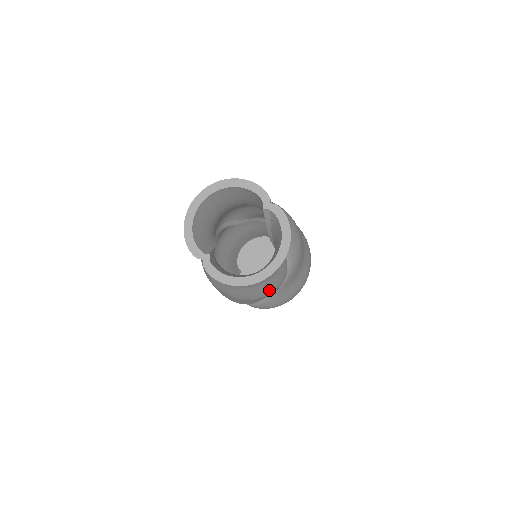
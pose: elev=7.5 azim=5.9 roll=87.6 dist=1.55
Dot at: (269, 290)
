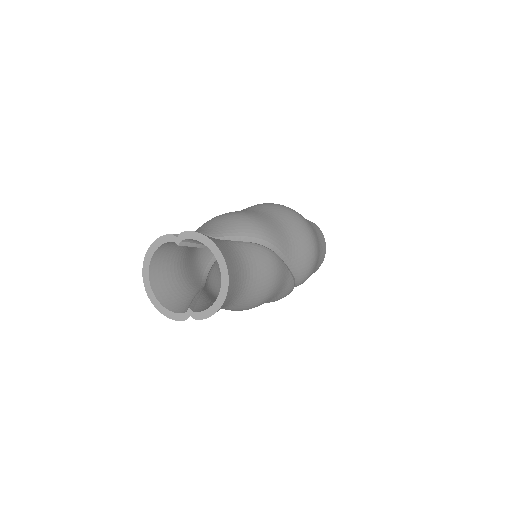
Dot at: (269, 271)
